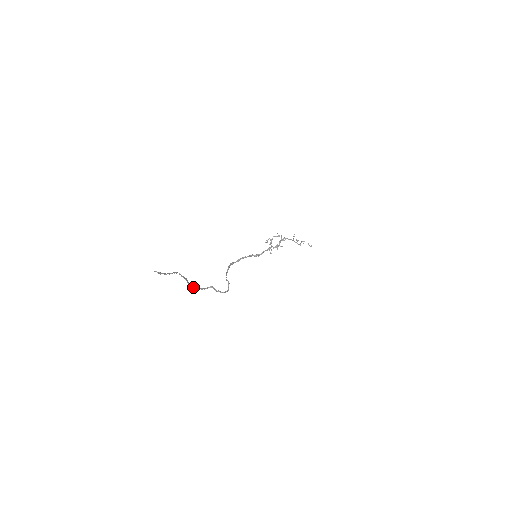
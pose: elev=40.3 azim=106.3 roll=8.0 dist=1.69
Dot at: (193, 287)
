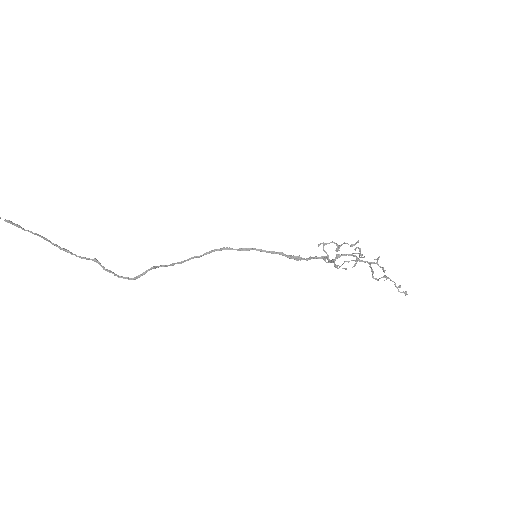
Dot at: (59, 247)
